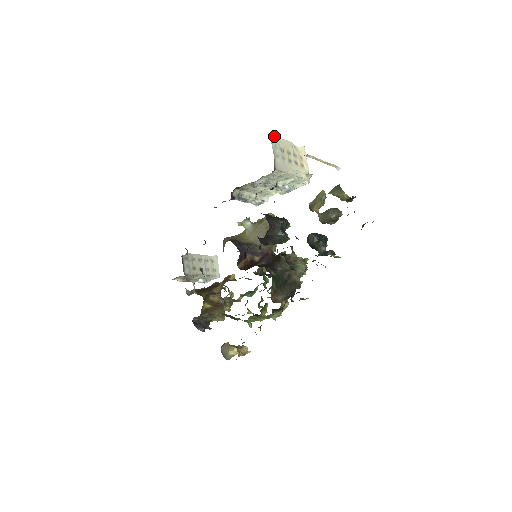
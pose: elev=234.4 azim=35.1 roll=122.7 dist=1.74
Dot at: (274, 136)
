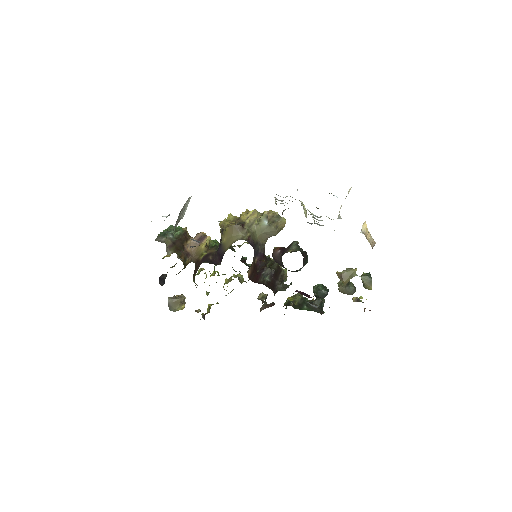
Dot at: occluded
